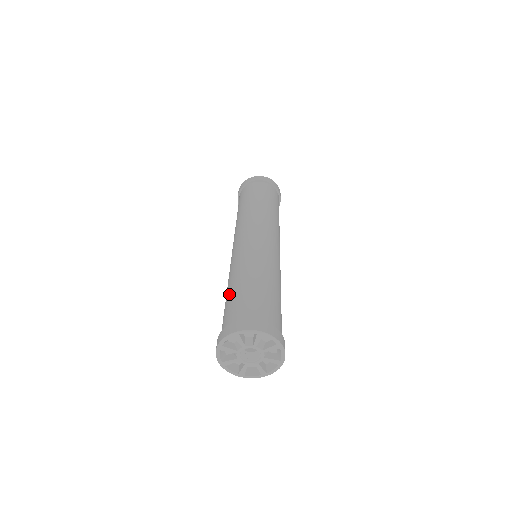
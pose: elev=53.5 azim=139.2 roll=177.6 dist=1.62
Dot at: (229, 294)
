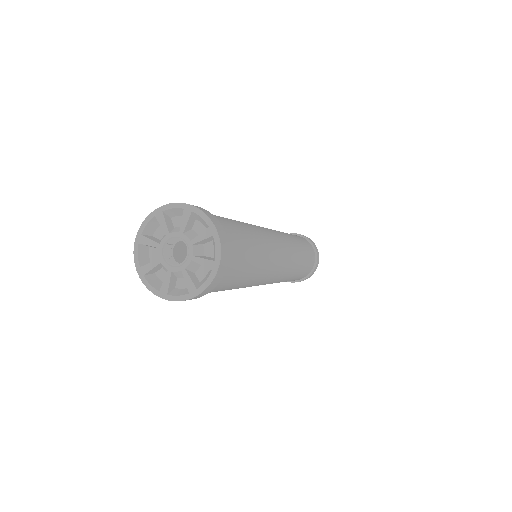
Dot at: occluded
